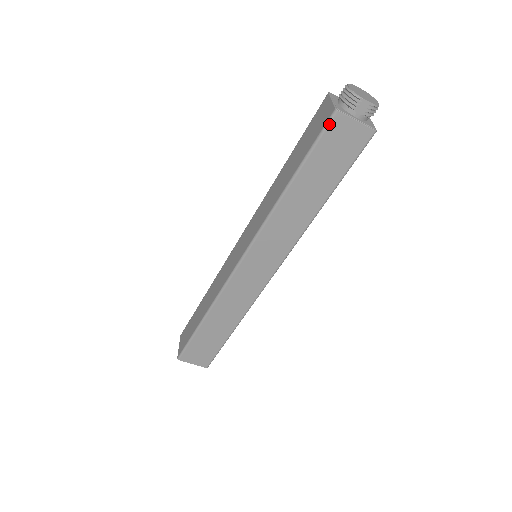
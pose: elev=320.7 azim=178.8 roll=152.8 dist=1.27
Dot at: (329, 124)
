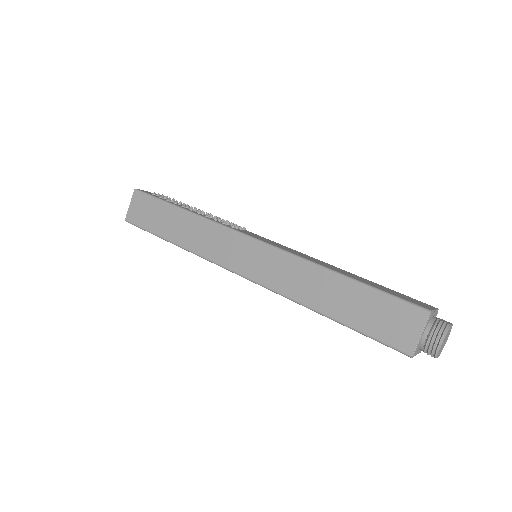
Dot at: occluded
